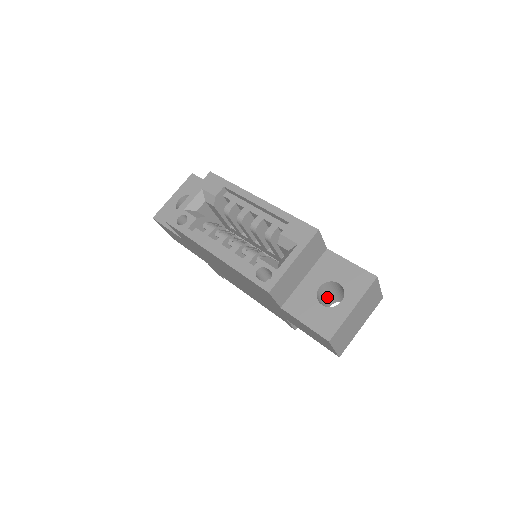
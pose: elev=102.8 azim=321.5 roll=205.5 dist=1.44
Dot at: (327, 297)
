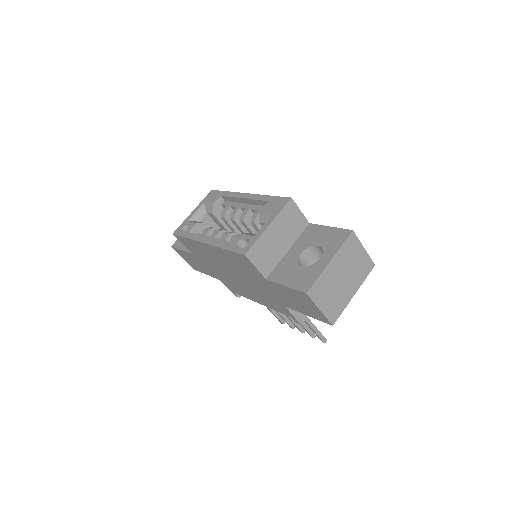
Dot at: occluded
